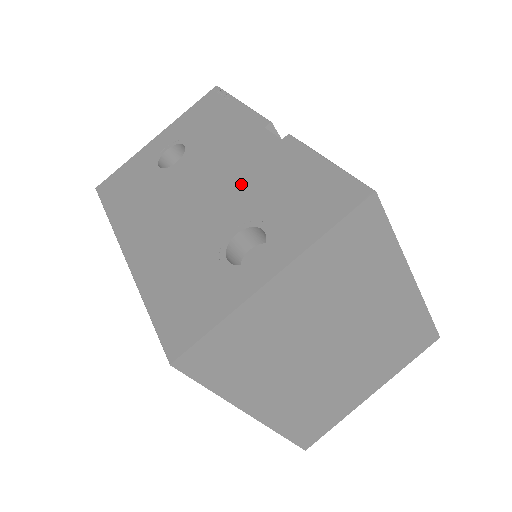
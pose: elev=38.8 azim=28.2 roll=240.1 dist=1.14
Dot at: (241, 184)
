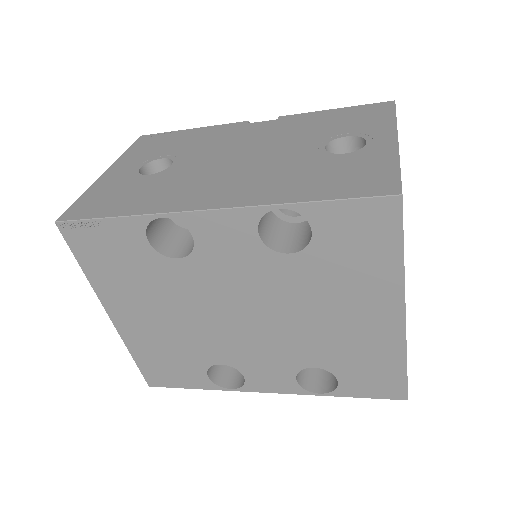
Dot at: (280, 138)
